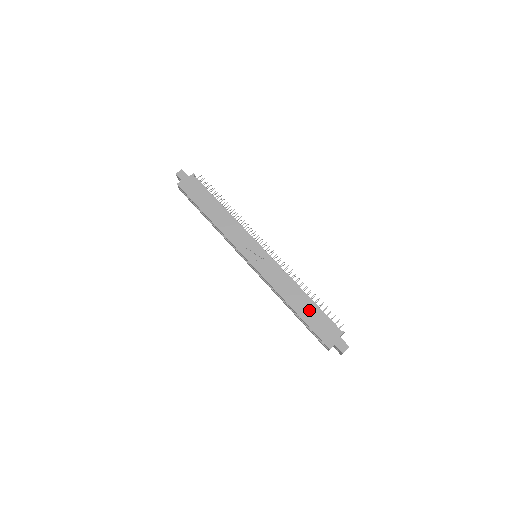
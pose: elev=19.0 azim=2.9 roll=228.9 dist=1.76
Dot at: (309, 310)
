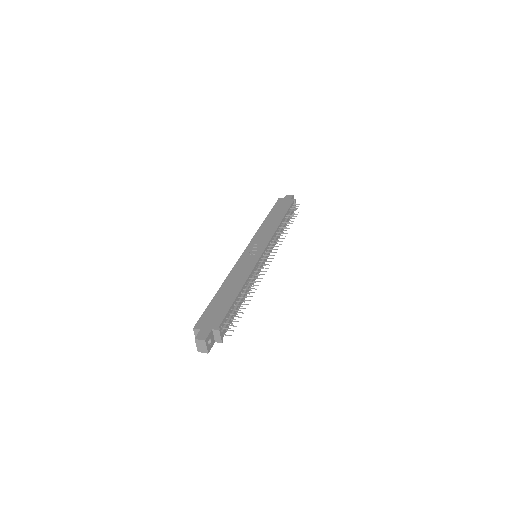
Dot at: (226, 298)
